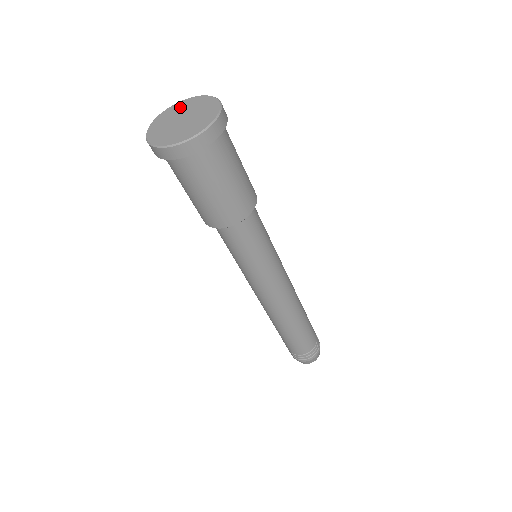
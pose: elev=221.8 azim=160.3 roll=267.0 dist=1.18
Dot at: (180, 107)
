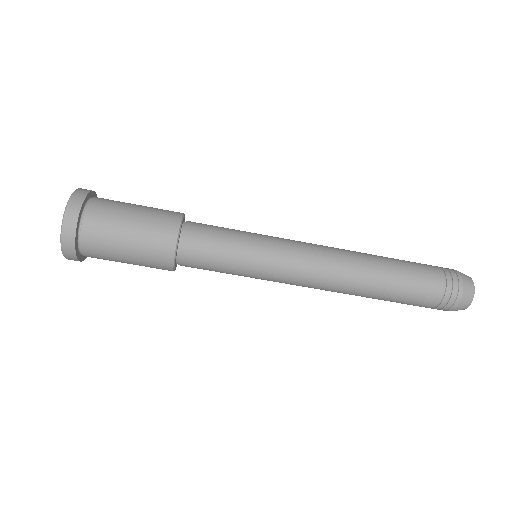
Dot at: occluded
